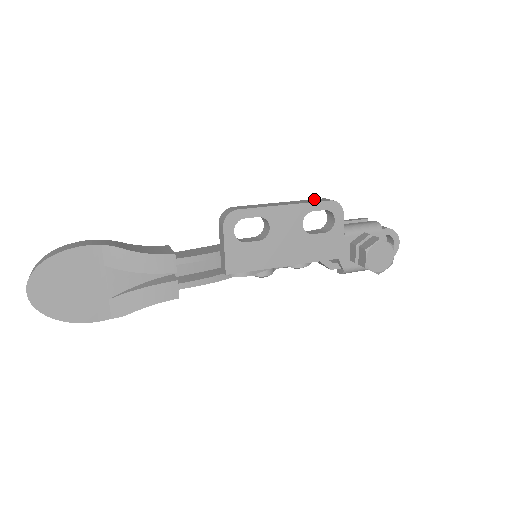
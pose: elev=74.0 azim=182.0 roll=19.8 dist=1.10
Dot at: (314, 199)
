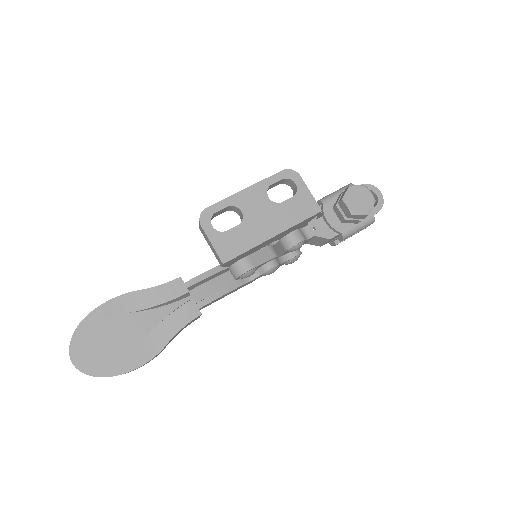
Dot at: occluded
